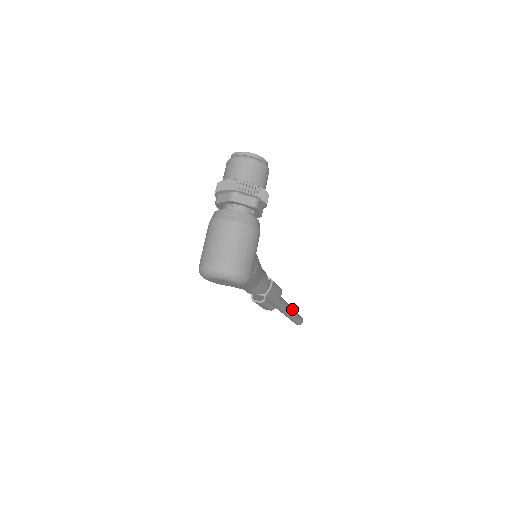
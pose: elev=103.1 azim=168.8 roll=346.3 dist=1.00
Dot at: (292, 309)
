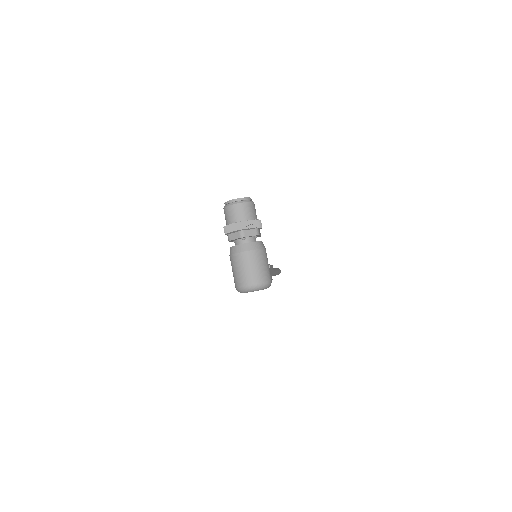
Dot at: (276, 270)
